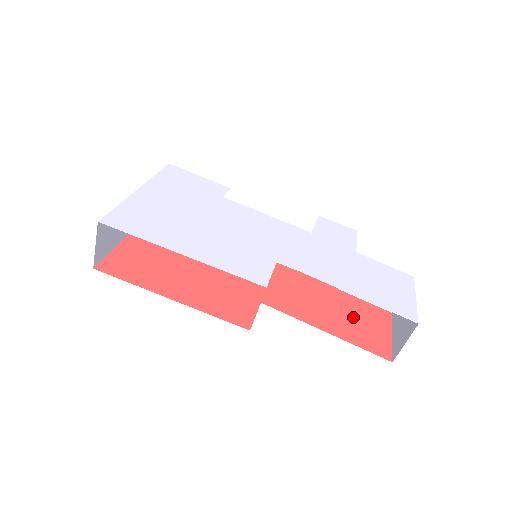
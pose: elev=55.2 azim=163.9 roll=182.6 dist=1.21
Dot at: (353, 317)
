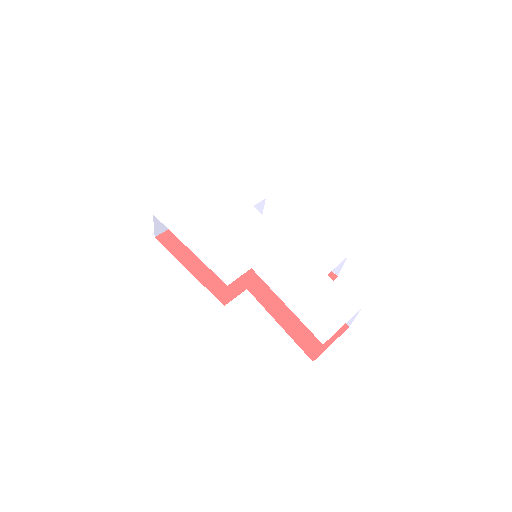
Dot at: occluded
